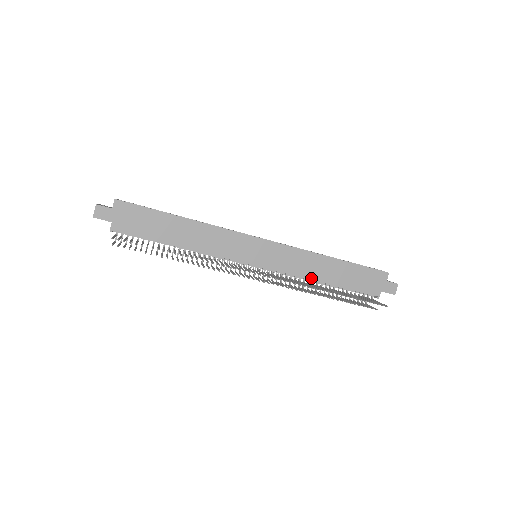
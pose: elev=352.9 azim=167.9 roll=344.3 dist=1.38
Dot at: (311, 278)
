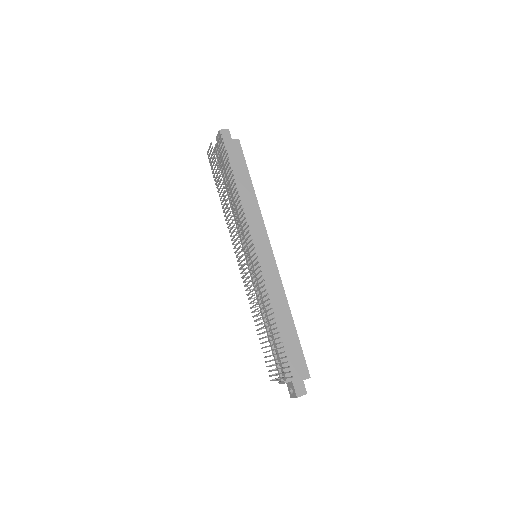
Dot at: (267, 308)
